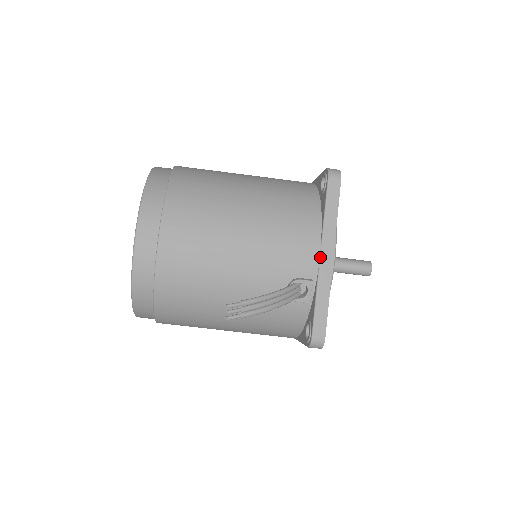
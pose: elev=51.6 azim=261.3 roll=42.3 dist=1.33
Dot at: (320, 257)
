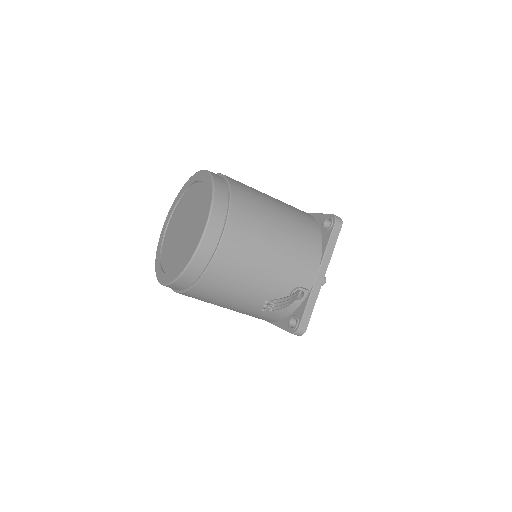
Dot at: (317, 276)
